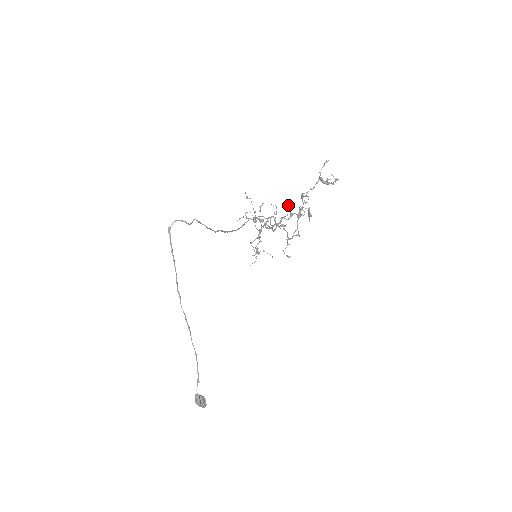
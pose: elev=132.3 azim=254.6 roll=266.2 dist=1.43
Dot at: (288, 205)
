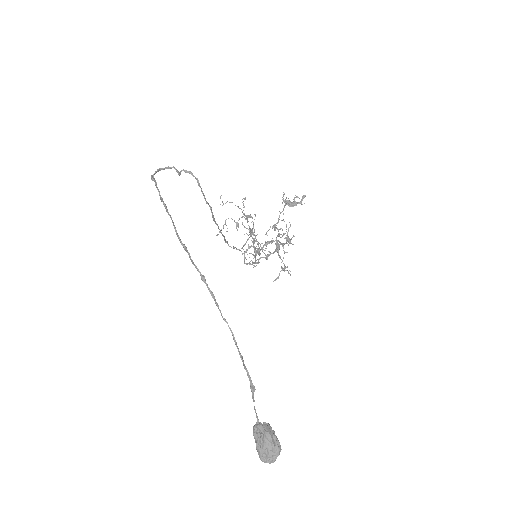
Dot at: occluded
